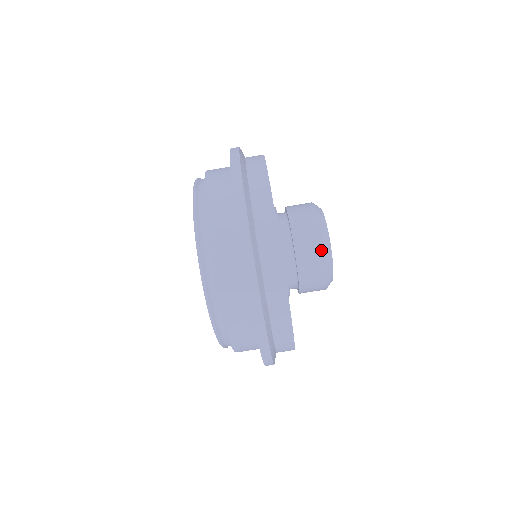
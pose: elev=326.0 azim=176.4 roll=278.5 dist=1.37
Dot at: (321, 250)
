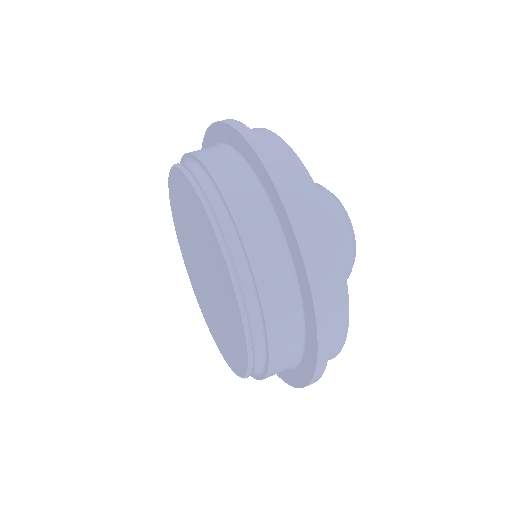
Dot at: (324, 191)
